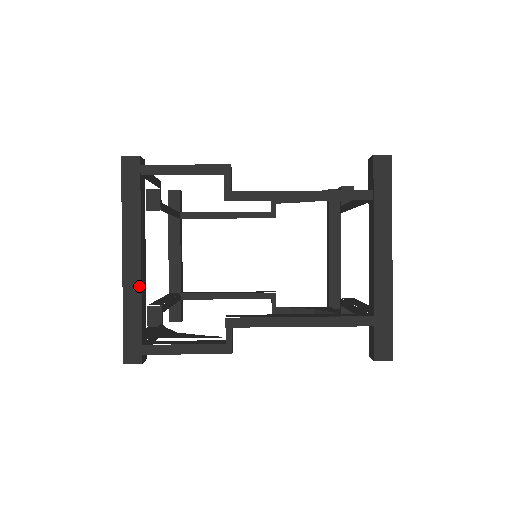
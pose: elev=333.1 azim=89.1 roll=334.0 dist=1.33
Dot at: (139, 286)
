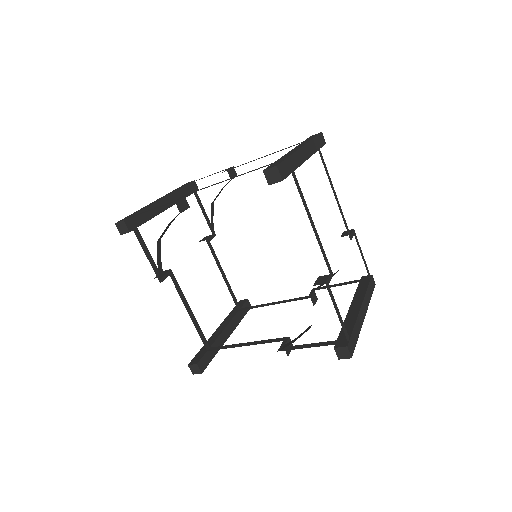
Dot at: (153, 203)
